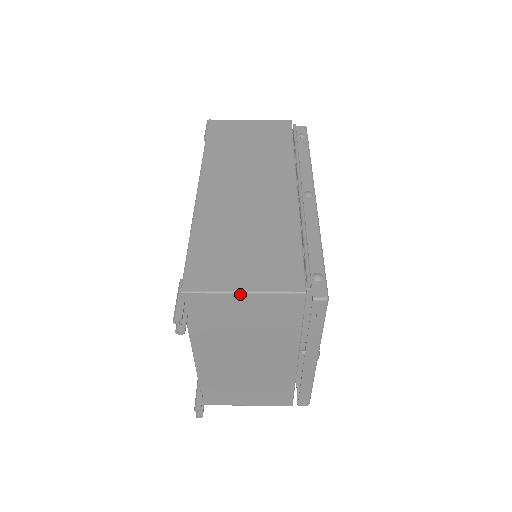
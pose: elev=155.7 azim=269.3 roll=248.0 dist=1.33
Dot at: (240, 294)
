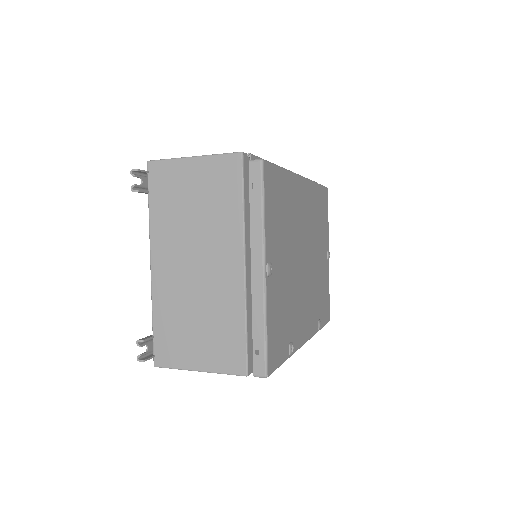
Dot at: (190, 159)
